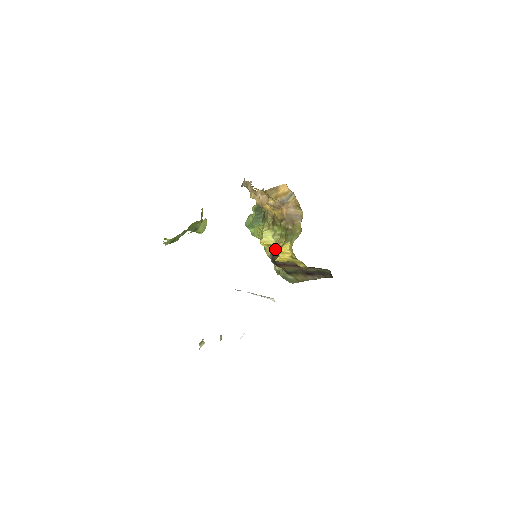
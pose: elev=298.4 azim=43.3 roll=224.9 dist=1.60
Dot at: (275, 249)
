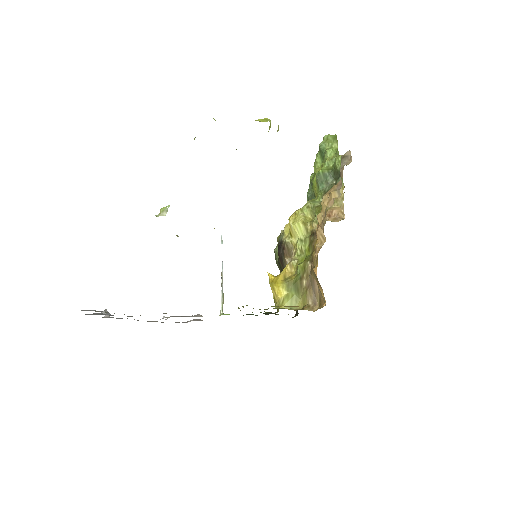
Dot at: (288, 248)
